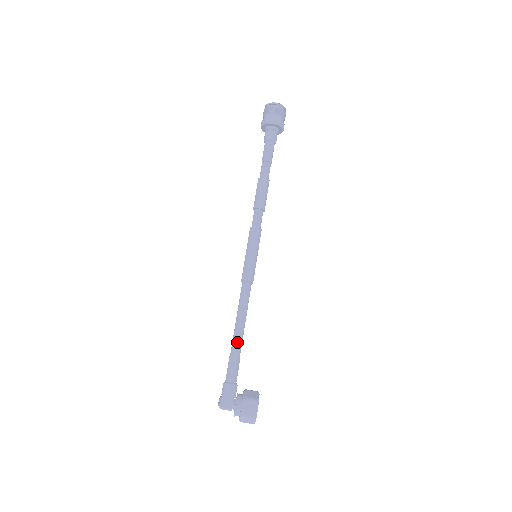
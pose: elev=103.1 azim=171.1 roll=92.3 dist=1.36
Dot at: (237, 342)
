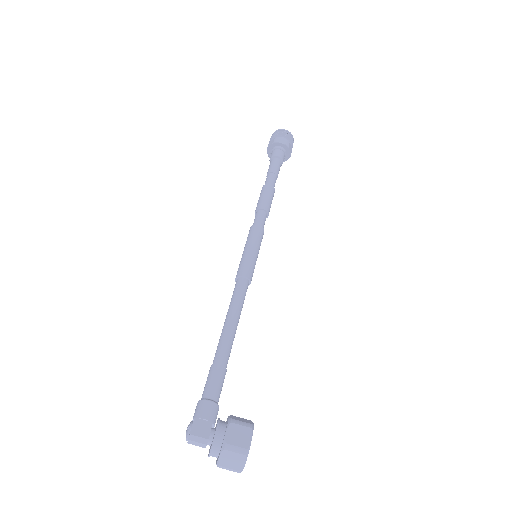
Dot at: (225, 346)
